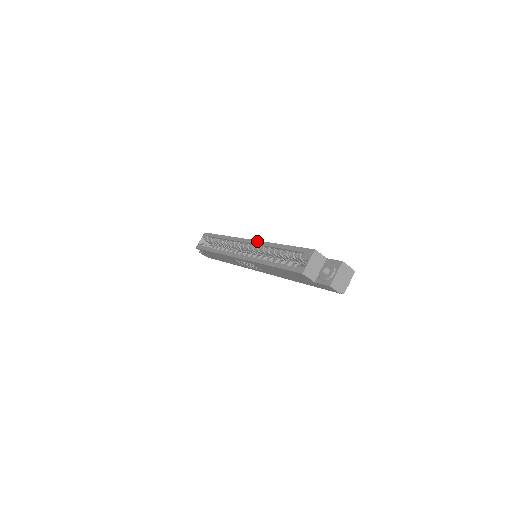
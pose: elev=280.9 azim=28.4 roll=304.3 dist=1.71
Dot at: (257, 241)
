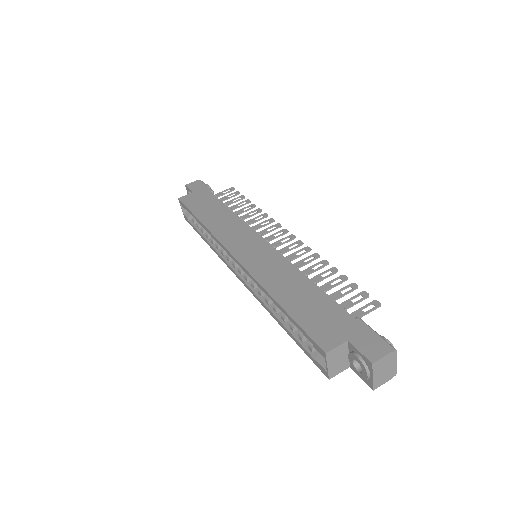
Dot at: (245, 270)
